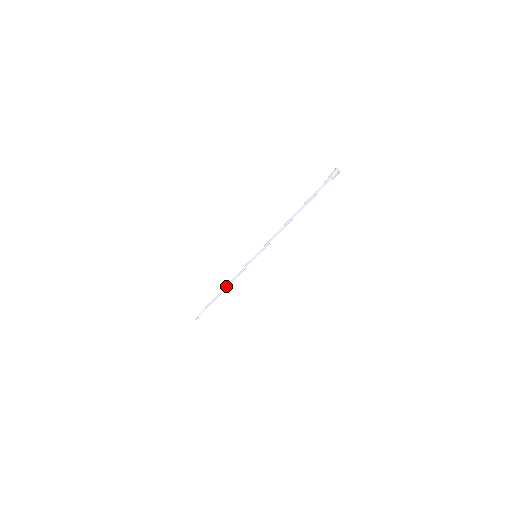
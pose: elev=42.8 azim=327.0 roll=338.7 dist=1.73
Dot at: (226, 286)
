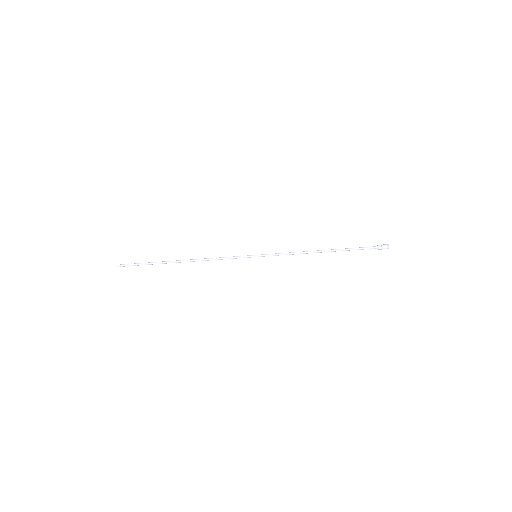
Dot at: (195, 259)
